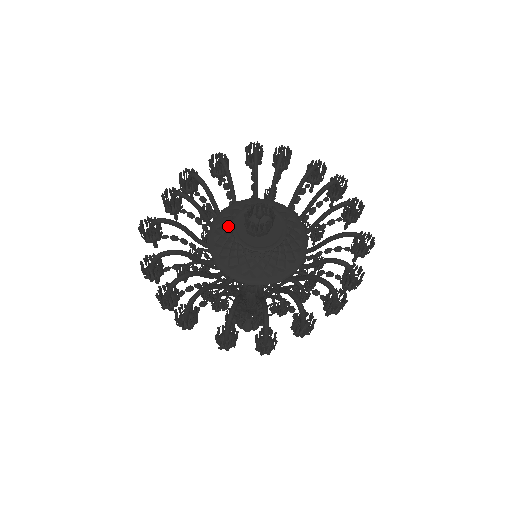
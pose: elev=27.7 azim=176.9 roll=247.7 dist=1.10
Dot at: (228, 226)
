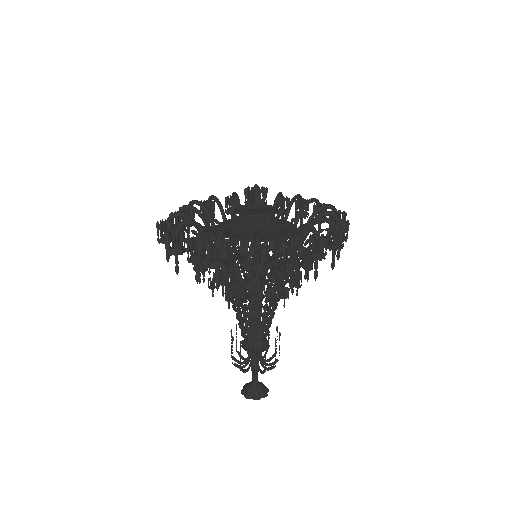
Dot at: (230, 222)
